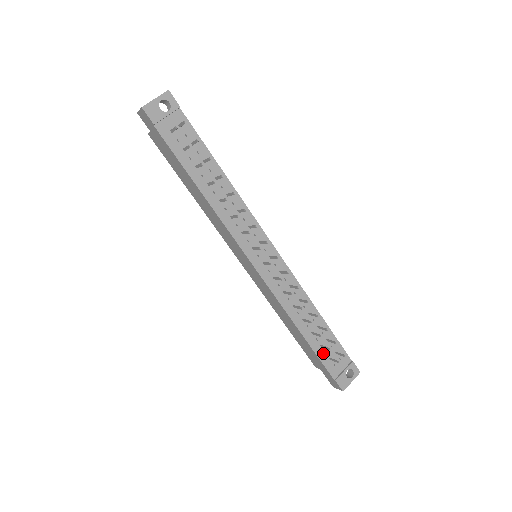
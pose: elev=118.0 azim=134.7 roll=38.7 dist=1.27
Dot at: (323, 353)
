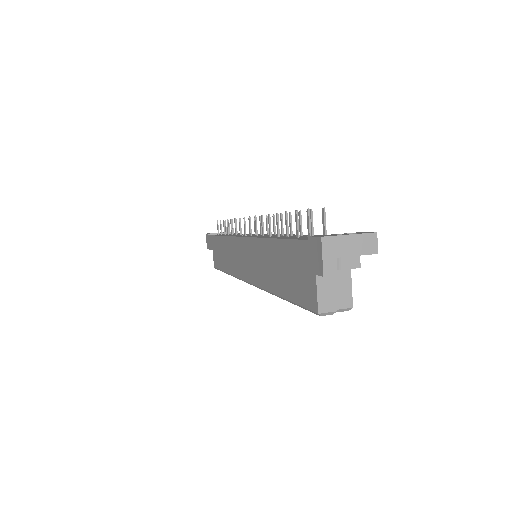
Dot at: occluded
